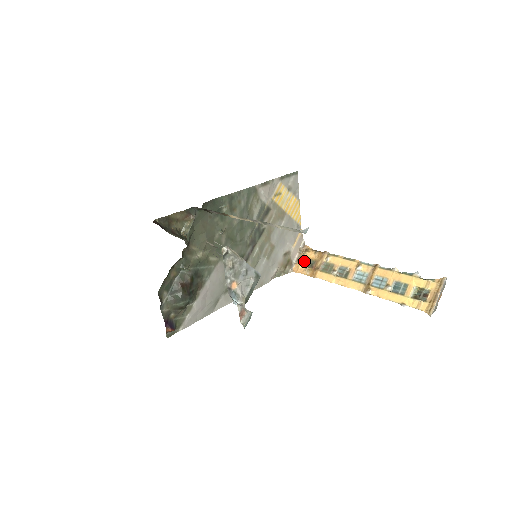
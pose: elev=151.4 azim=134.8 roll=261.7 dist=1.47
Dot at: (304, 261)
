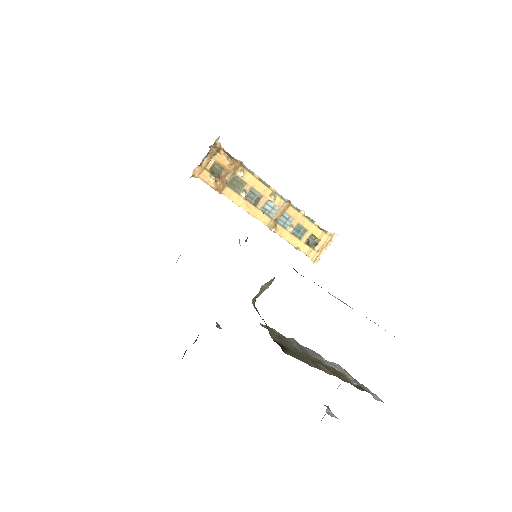
Dot at: (210, 164)
